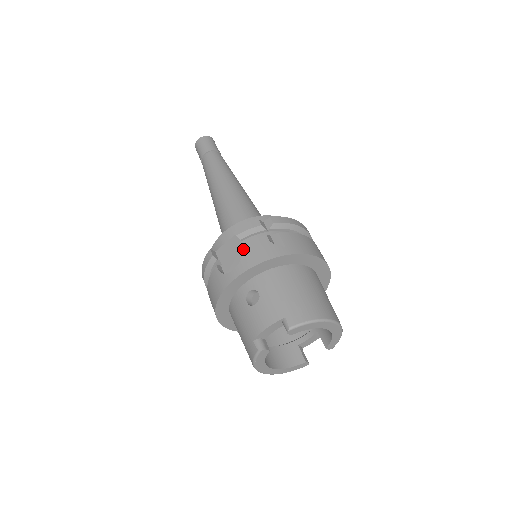
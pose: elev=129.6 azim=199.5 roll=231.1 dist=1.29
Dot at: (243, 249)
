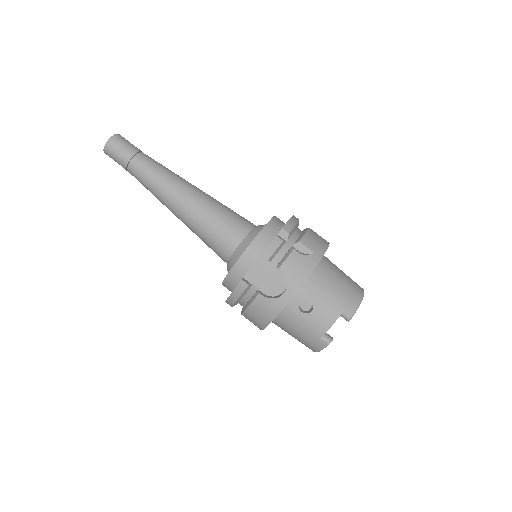
Dot at: (284, 271)
